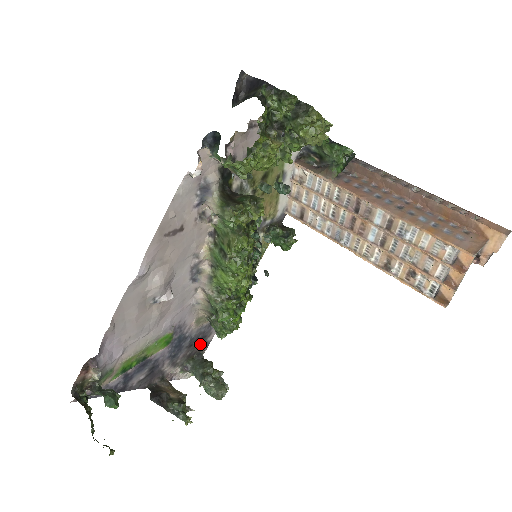
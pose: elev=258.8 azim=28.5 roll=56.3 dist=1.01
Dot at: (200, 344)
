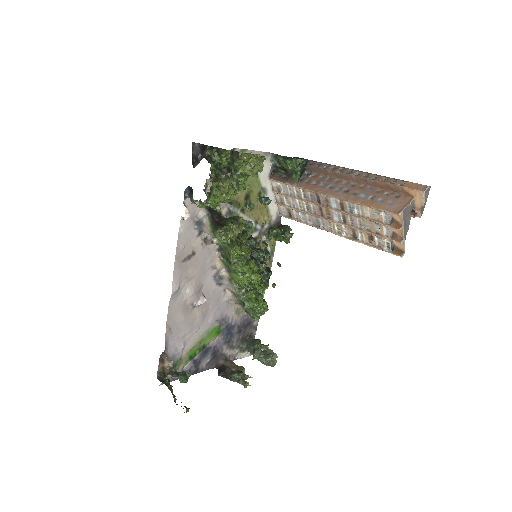
Dot at: (248, 329)
